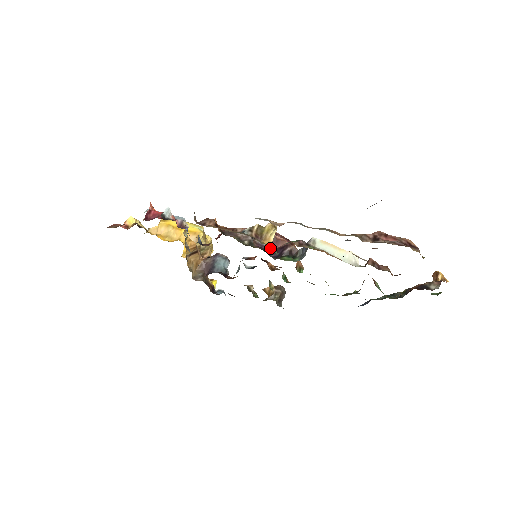
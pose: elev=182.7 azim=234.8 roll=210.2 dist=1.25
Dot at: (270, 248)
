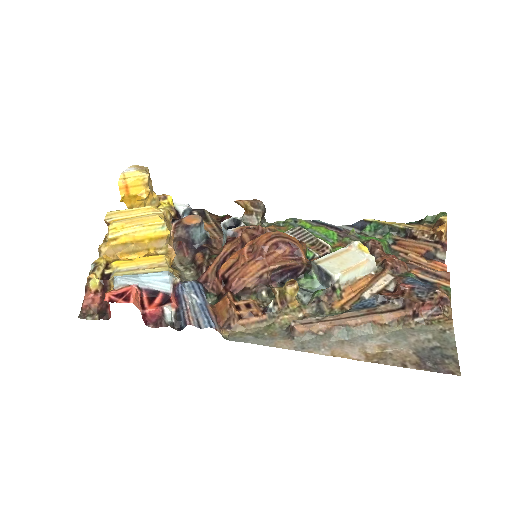
Dot at: (281, 271)
